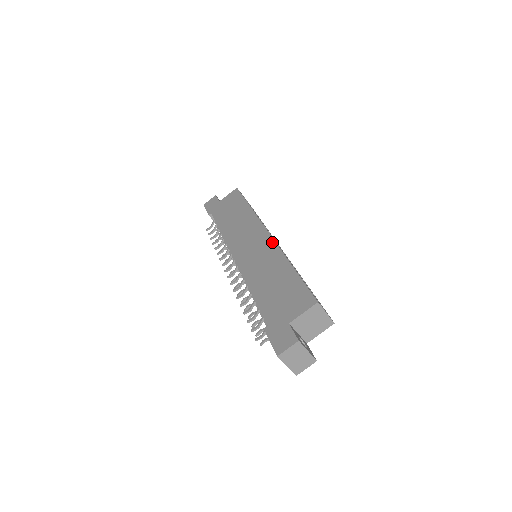
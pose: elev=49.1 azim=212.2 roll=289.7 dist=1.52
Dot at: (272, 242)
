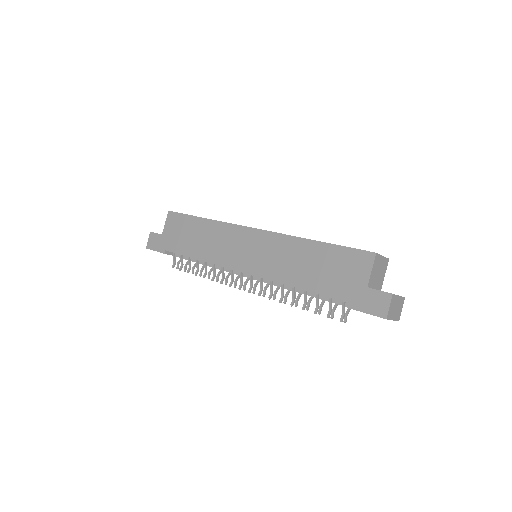
Dot at: (269, 234)
